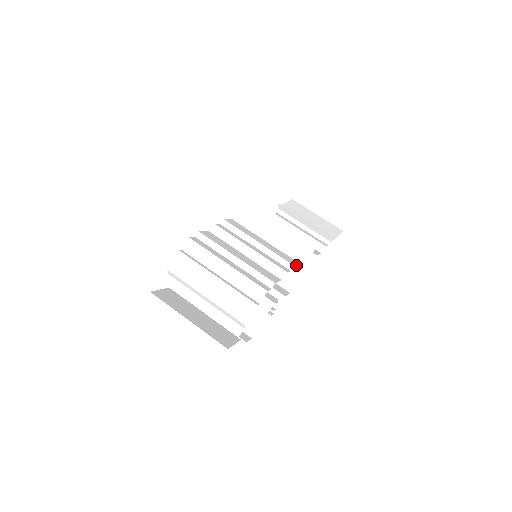
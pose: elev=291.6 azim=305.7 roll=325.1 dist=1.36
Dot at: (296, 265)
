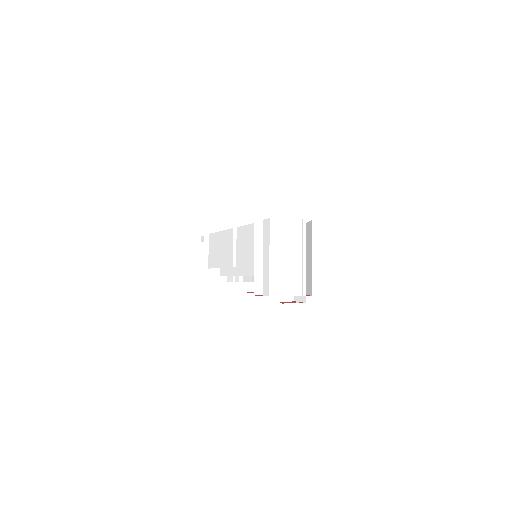
Dot at: occluded
